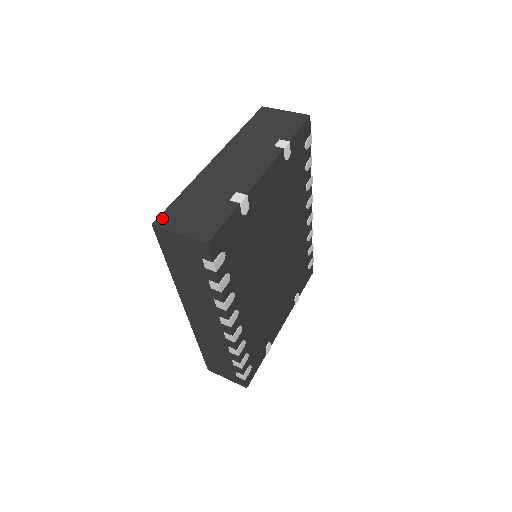
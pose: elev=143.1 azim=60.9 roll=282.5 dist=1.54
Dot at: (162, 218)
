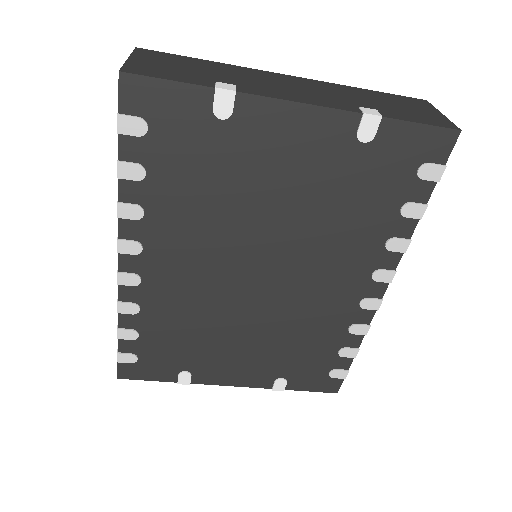
Dot at: (151, 51)
